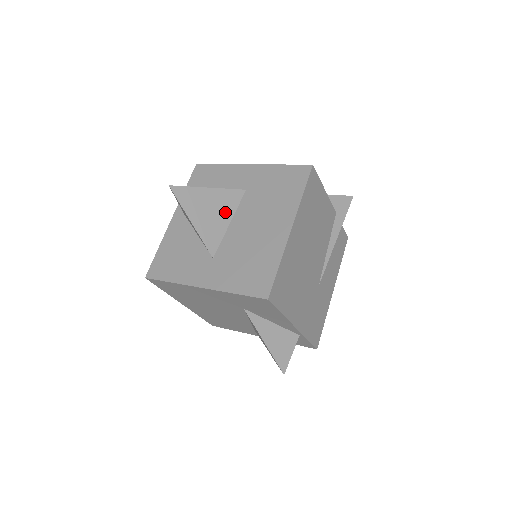
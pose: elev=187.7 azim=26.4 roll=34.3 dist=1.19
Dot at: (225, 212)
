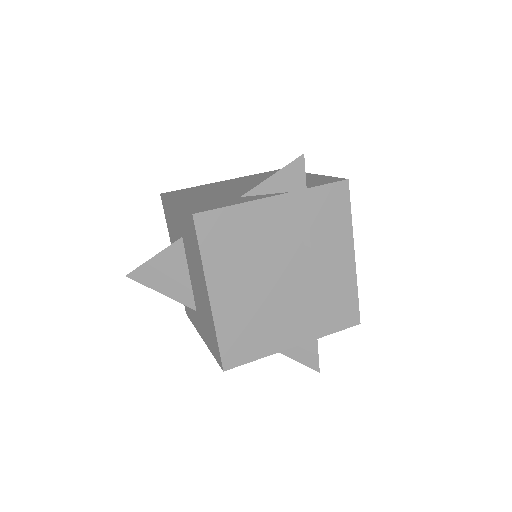
Dot at: (179, 269)
